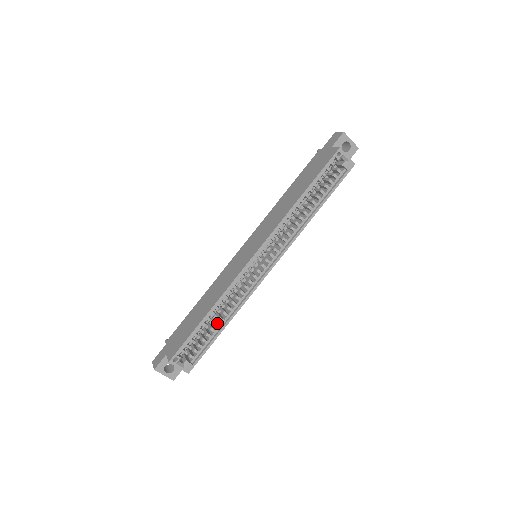
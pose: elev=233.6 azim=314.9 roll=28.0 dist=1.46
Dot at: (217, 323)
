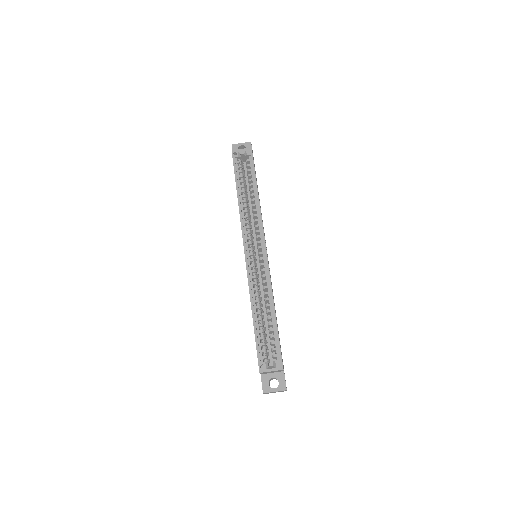
Dot at: (268, 316)
